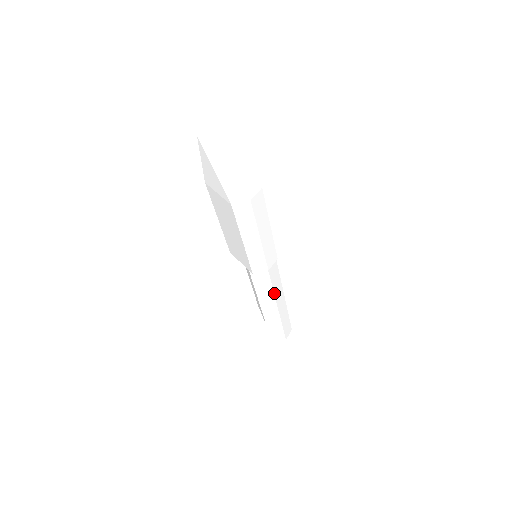
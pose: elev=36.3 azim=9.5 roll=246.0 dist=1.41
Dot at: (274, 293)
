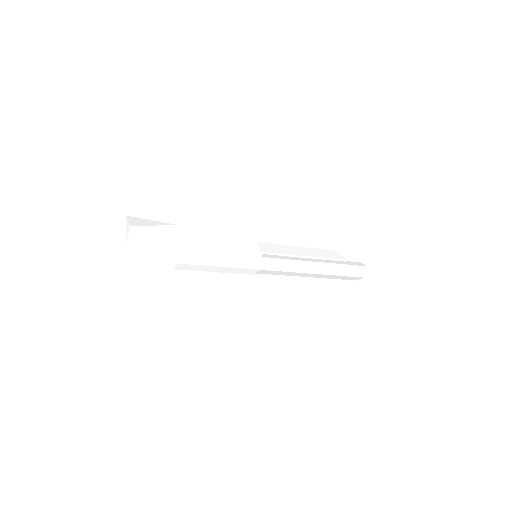
Dot at: (292, 272)
